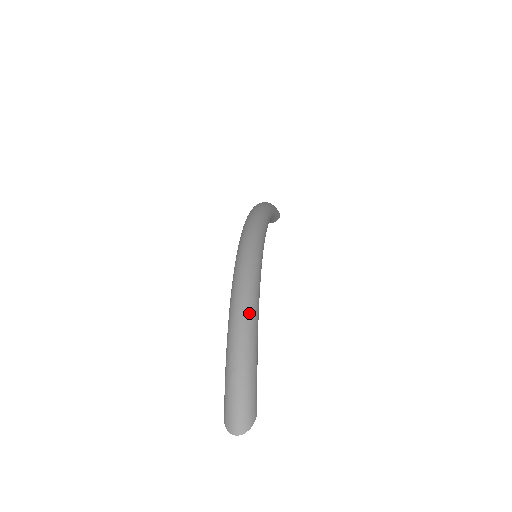
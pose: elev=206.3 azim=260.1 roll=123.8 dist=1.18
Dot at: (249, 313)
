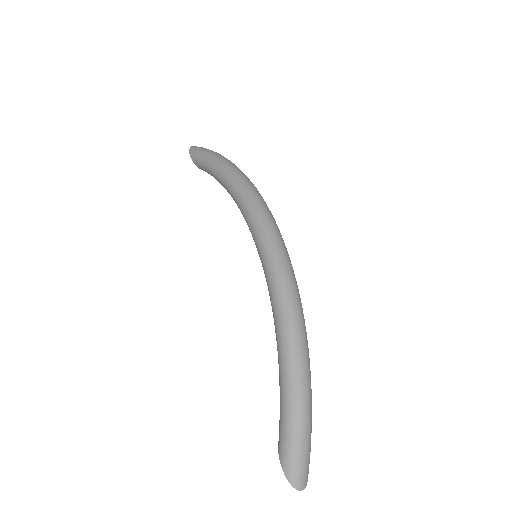
Dot at: (309, 362)
